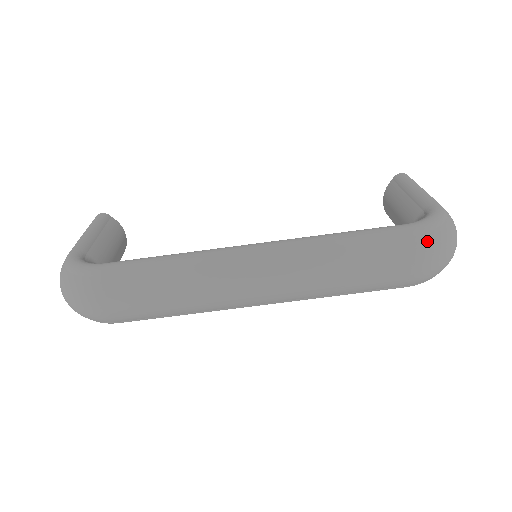
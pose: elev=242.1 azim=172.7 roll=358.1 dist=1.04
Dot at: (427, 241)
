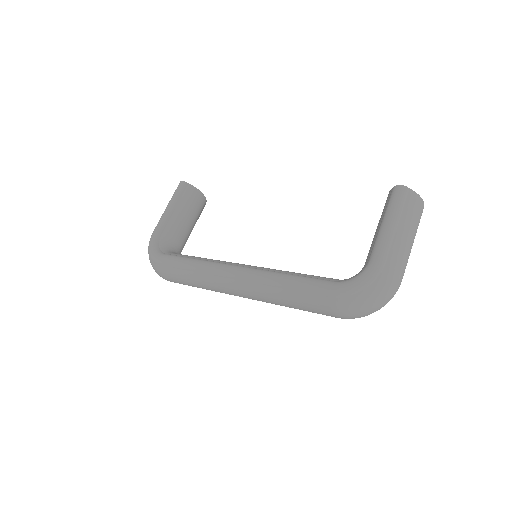
Dot at: (342, 304)
